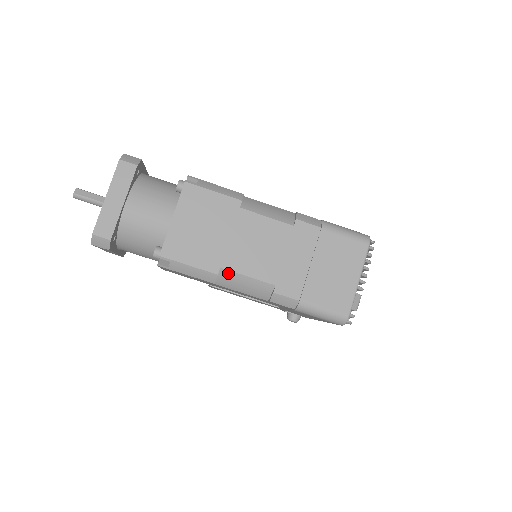
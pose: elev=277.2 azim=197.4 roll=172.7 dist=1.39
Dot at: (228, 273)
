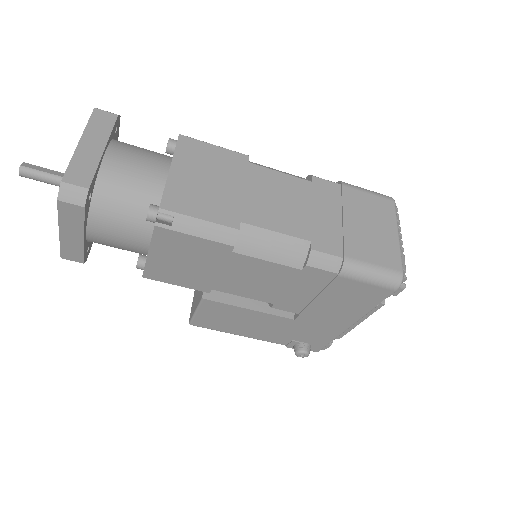
Dot at: (251, 229)
